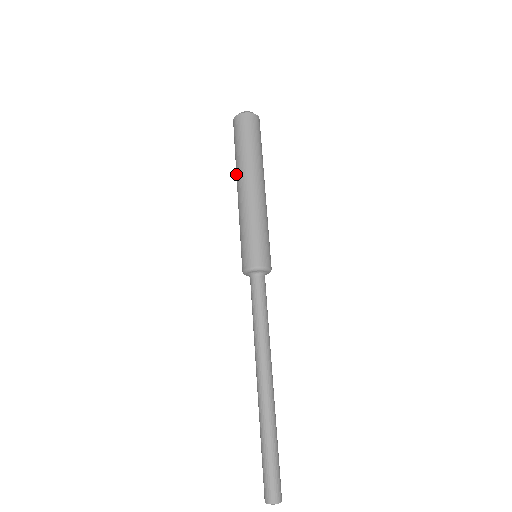
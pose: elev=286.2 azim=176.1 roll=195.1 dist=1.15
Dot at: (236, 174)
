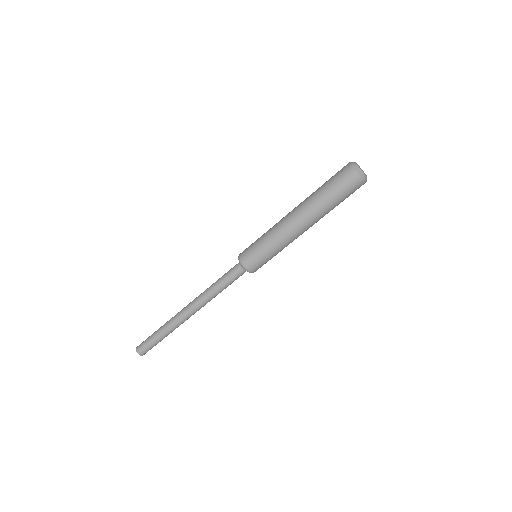
Dot at: (308, 206)
